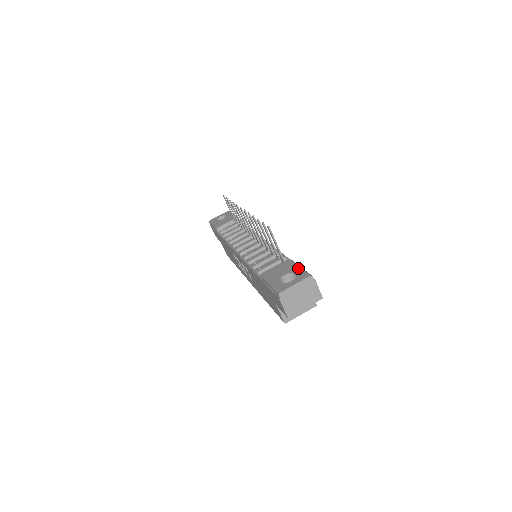
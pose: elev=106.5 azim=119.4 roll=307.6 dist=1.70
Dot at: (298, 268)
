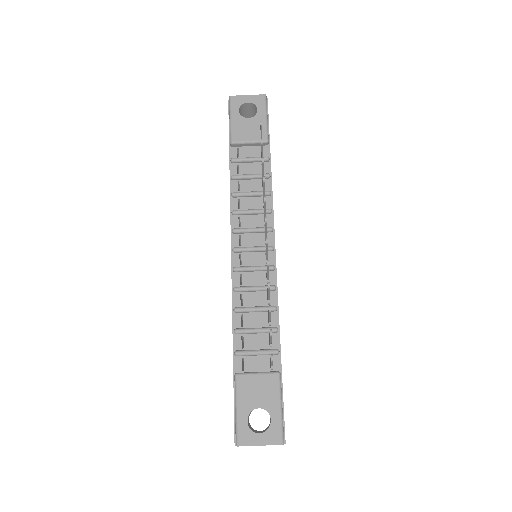
Dot at: (278, 410)
